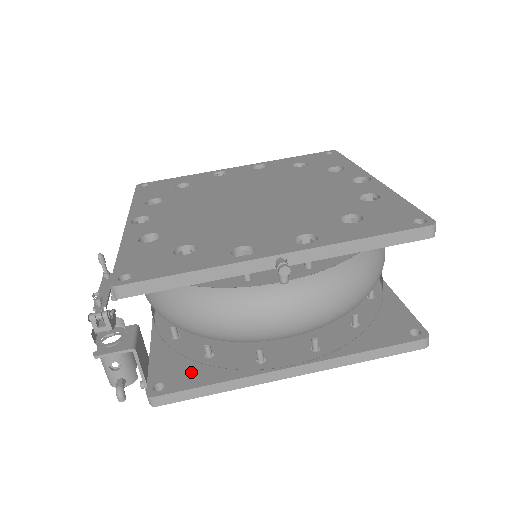
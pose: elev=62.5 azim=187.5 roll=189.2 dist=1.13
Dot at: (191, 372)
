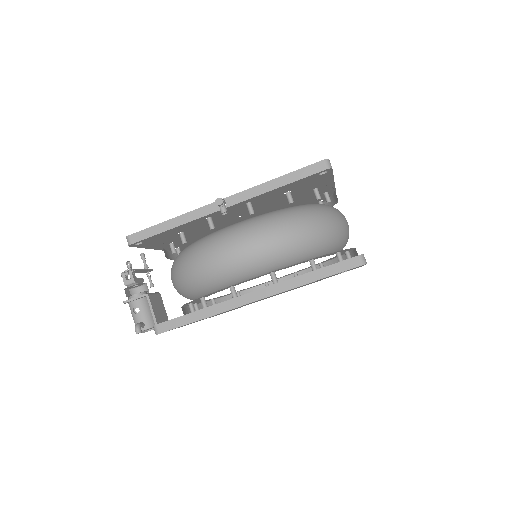
Dot at: occluded
